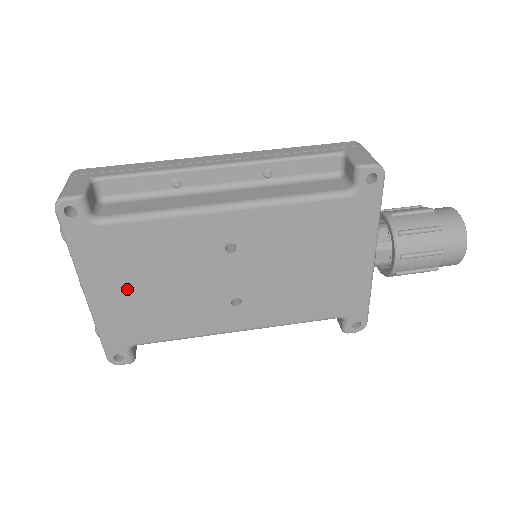
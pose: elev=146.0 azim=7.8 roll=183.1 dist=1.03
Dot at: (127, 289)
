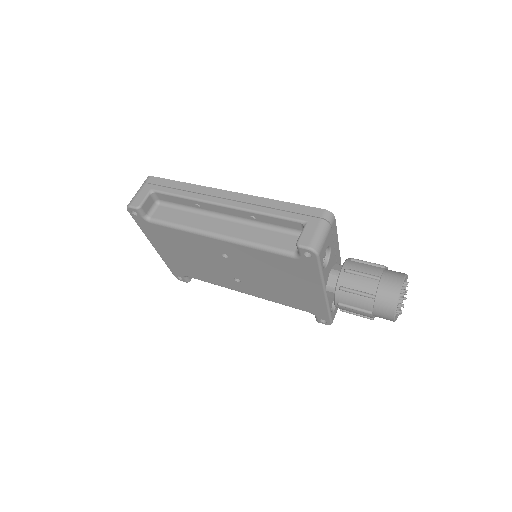
Dot at: (174, 252)
